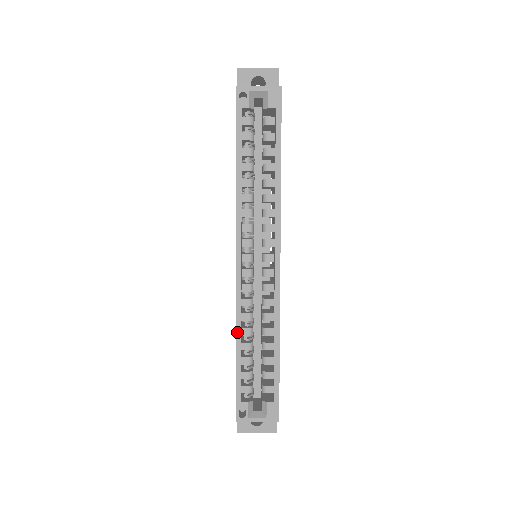
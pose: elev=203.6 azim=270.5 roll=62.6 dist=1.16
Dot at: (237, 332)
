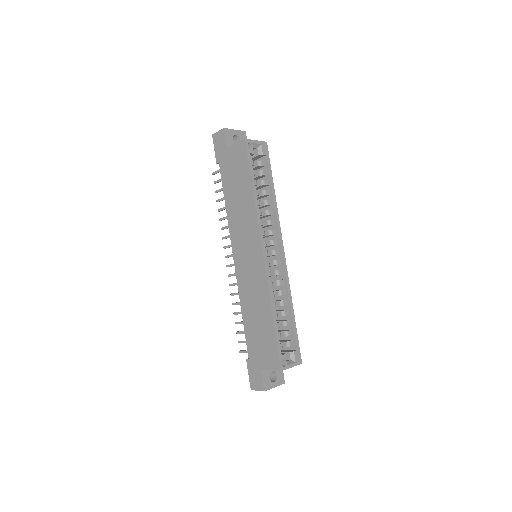
Dot at: (272, 305)
